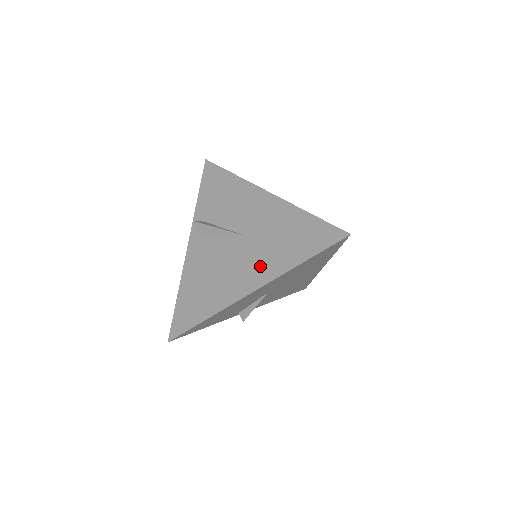
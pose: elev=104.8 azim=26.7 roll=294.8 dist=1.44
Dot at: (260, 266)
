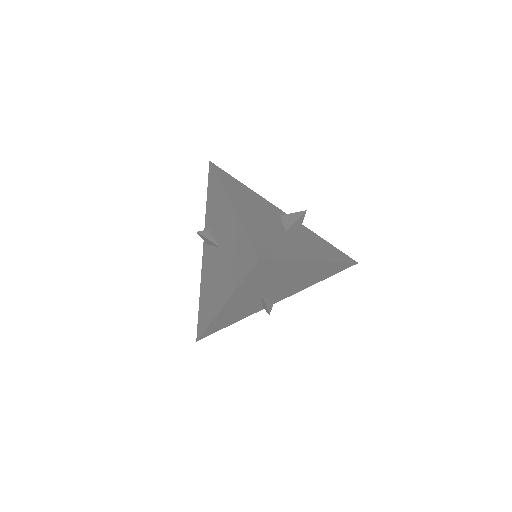
Dot at: (225, 282)
